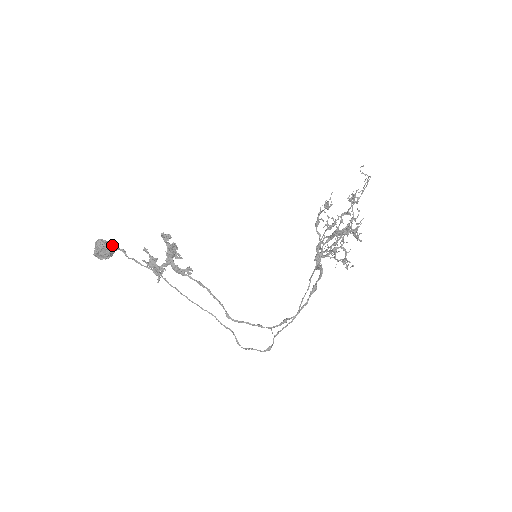
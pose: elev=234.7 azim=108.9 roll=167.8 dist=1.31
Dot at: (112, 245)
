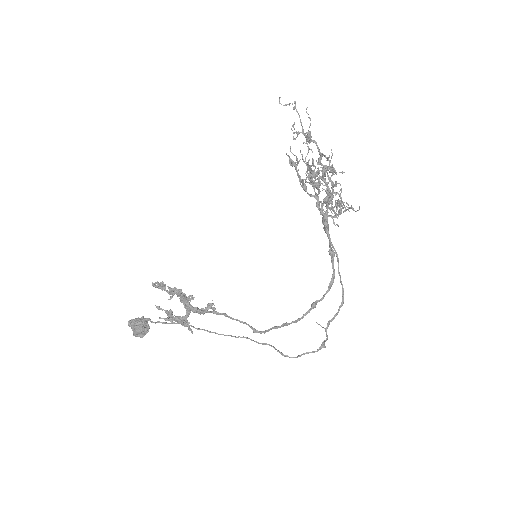
Dot at: (140, 319)
